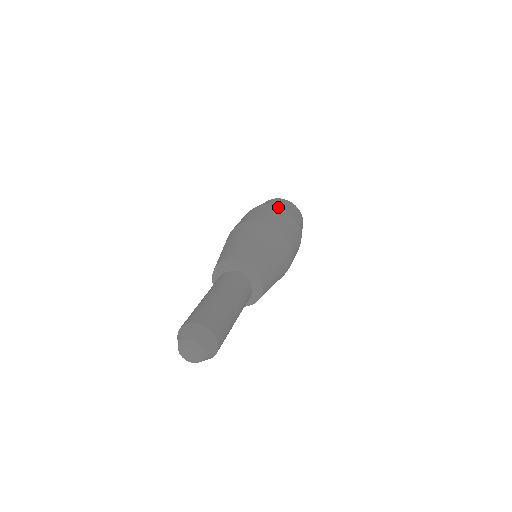
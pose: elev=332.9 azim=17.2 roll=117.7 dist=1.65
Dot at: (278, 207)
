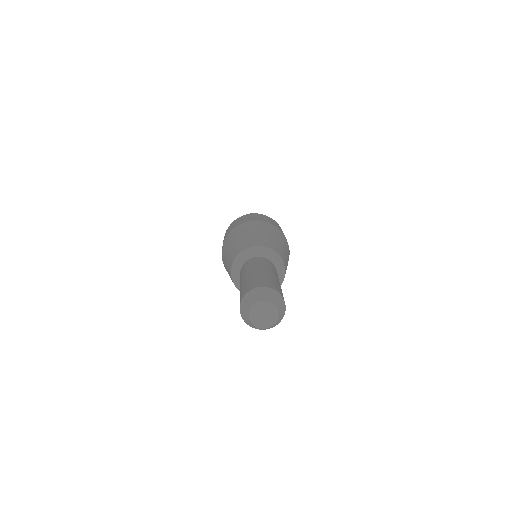
Dot at: occluded
